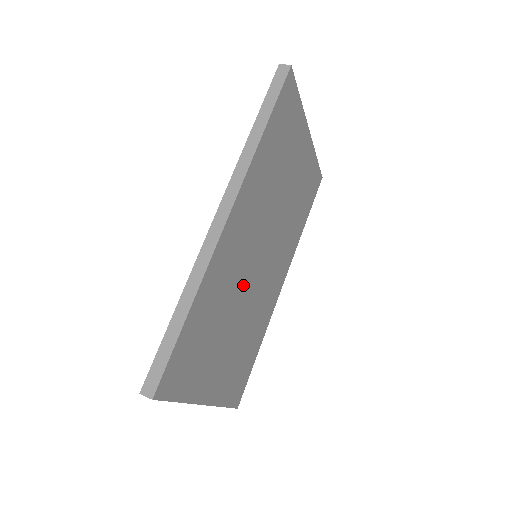
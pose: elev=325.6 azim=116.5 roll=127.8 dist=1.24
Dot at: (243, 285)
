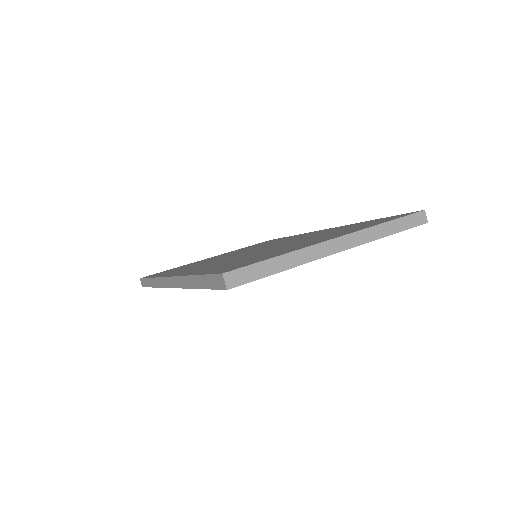
Dot at: occluded
